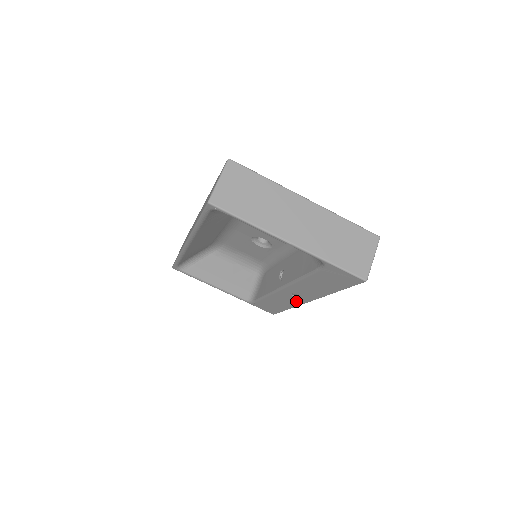
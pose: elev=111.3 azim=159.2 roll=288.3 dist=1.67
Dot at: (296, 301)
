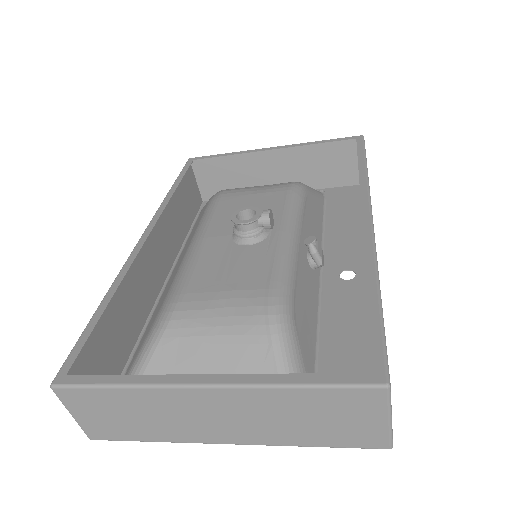
Dot at: (360, 257)
